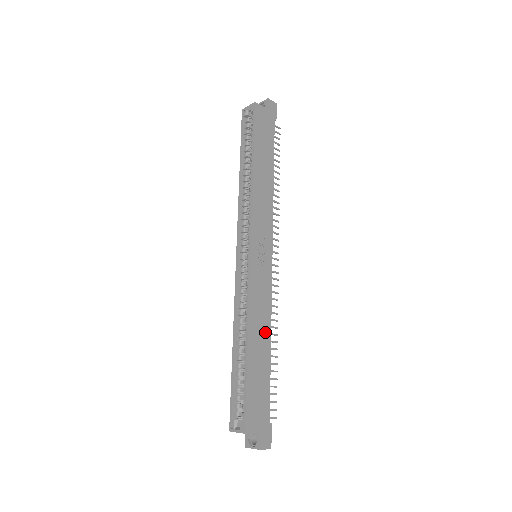
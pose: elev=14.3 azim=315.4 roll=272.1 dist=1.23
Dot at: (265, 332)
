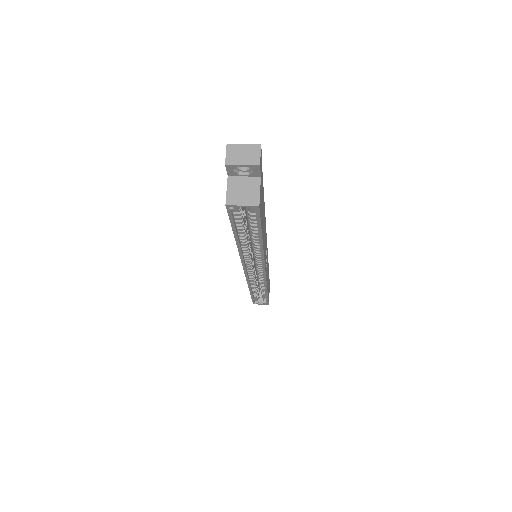
Dot at: occluded
